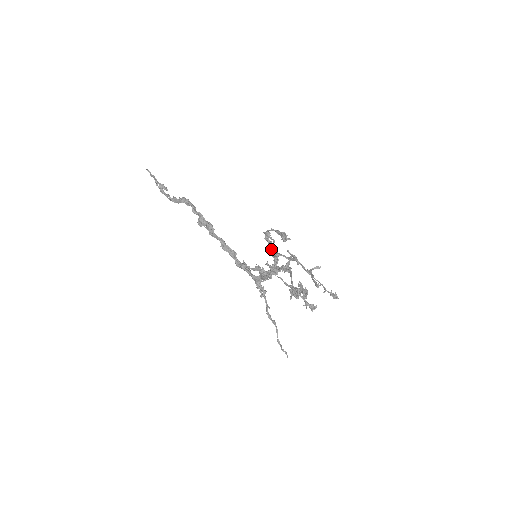
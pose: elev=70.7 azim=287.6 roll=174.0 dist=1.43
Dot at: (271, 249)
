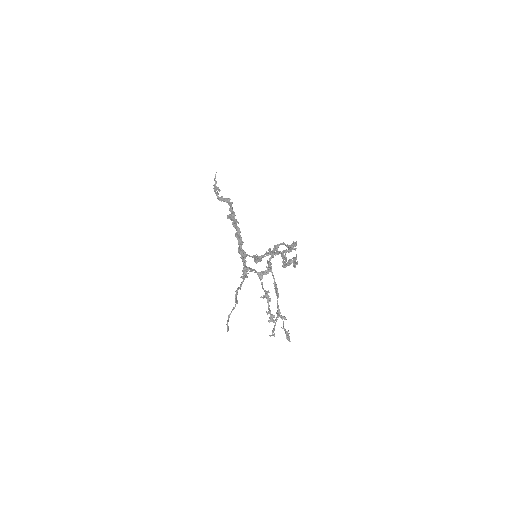
Dot at: (269, 262)
